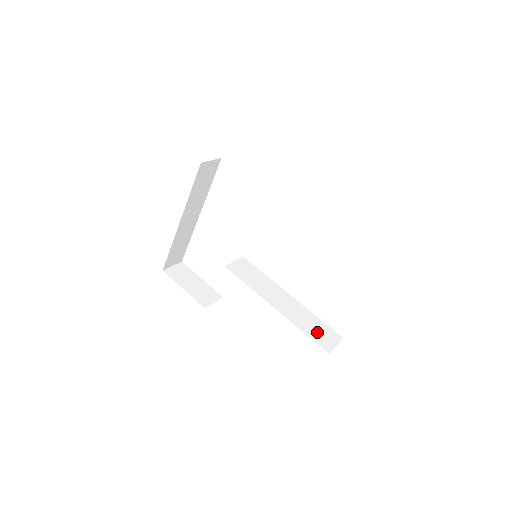
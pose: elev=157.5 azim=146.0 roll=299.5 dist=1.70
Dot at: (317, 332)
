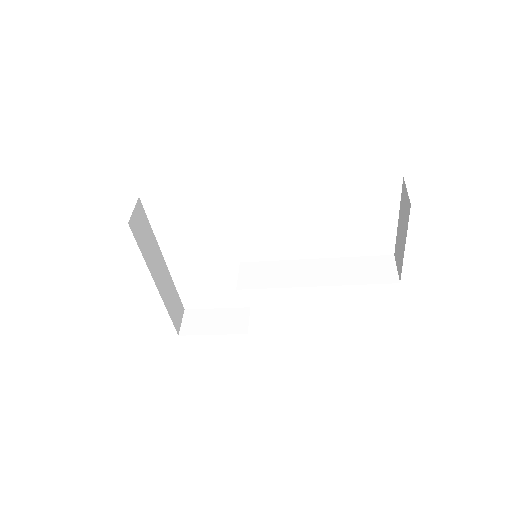
Dot at: (370, 272)
